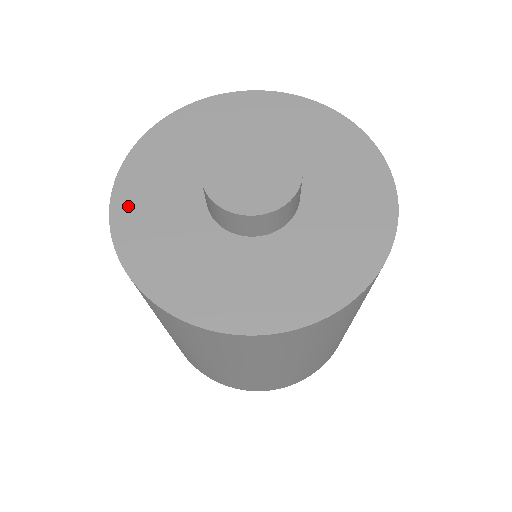
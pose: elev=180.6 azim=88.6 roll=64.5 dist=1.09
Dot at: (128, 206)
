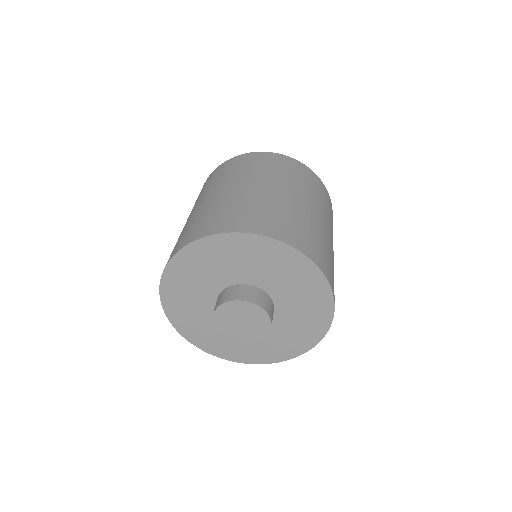
Dot at: (173, 309)
